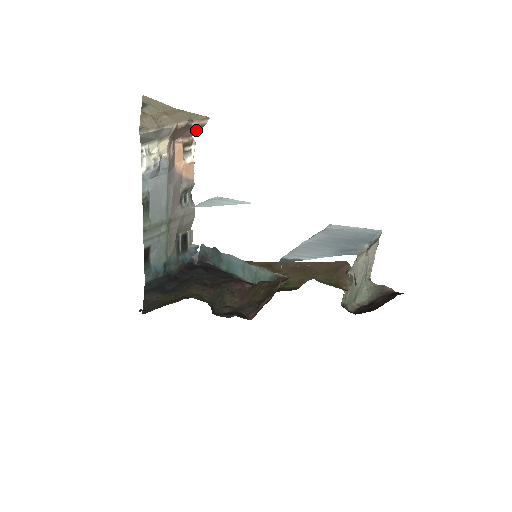
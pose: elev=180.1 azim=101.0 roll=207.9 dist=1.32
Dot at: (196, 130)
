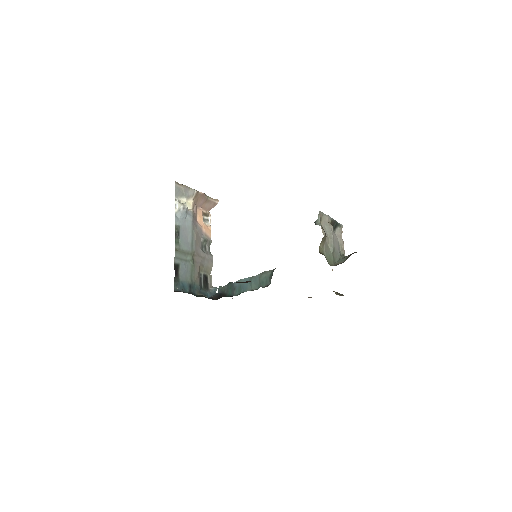
Dot at: (211, 207)
